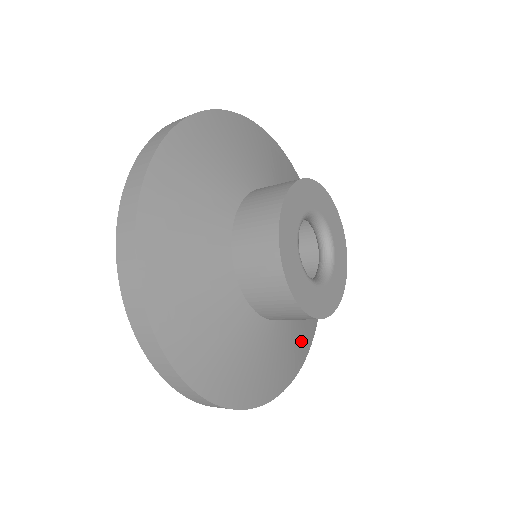
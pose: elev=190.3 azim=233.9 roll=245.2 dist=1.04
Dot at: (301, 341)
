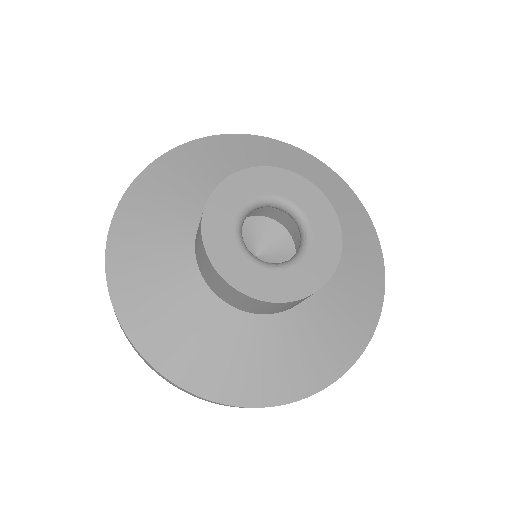
Dot at: (257, 371)
